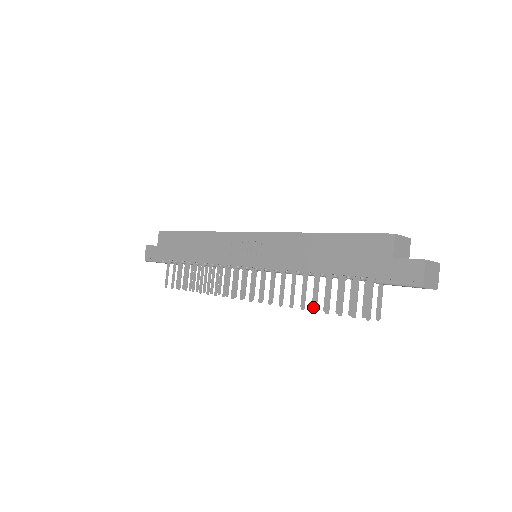
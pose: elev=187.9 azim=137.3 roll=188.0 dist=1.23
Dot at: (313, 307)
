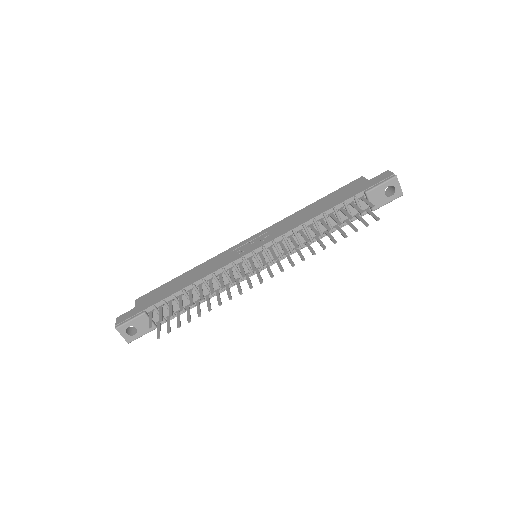
Dot at: (328, 229)
